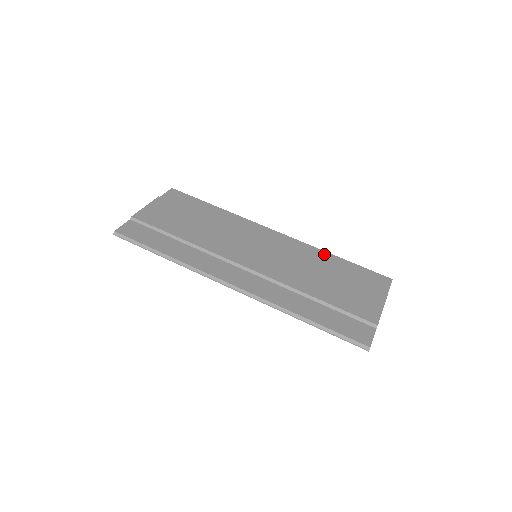
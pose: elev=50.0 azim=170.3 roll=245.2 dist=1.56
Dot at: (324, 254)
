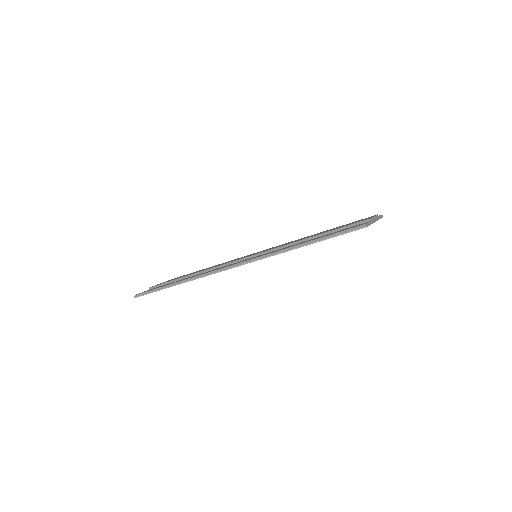
Dot at: occluded
